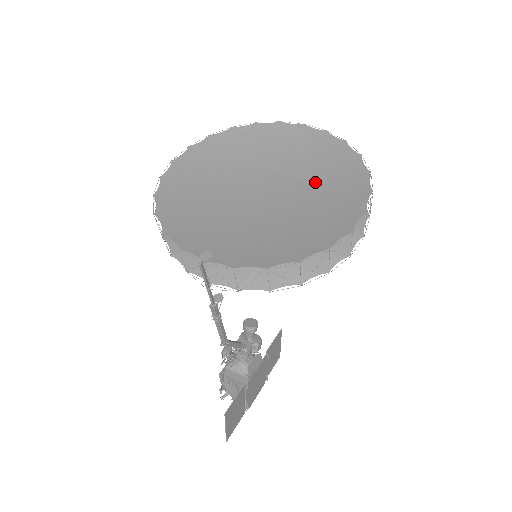
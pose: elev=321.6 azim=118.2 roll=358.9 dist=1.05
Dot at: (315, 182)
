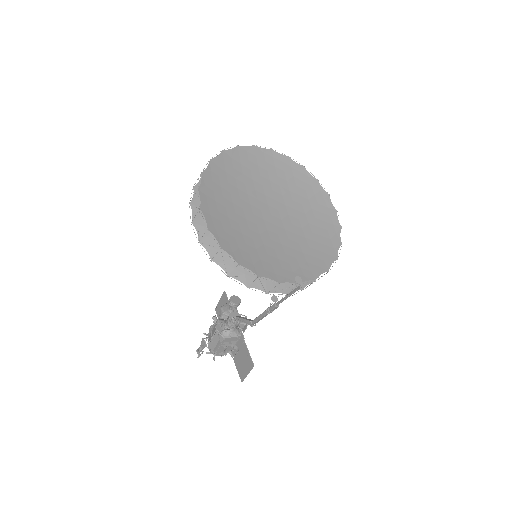
Dot at: (293, 195)
